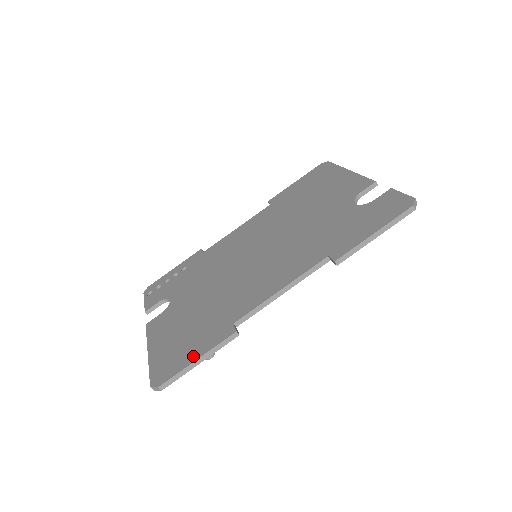
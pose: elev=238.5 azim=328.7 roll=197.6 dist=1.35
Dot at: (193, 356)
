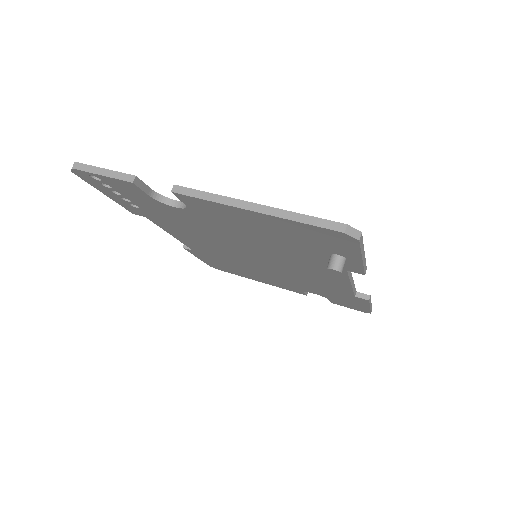
Dot at: occluded
